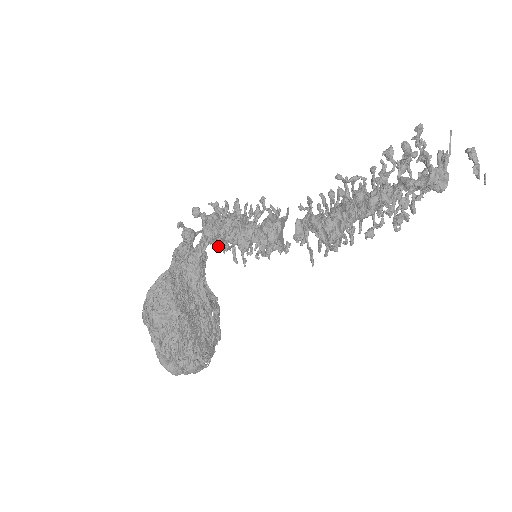
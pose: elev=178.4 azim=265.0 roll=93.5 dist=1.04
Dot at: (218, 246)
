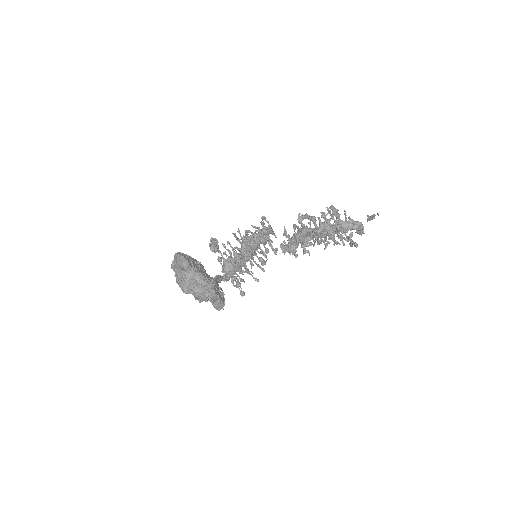
Dot at: (233, 233)
